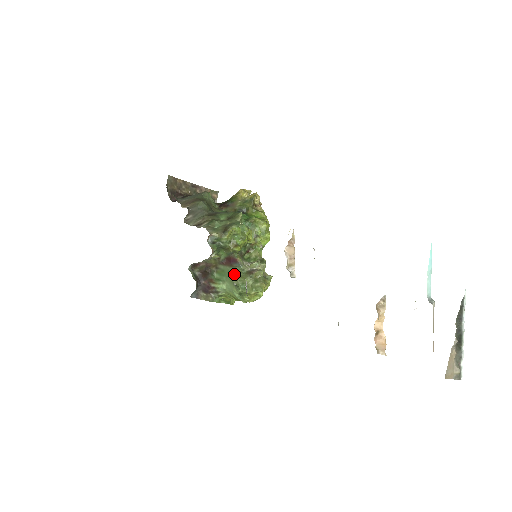
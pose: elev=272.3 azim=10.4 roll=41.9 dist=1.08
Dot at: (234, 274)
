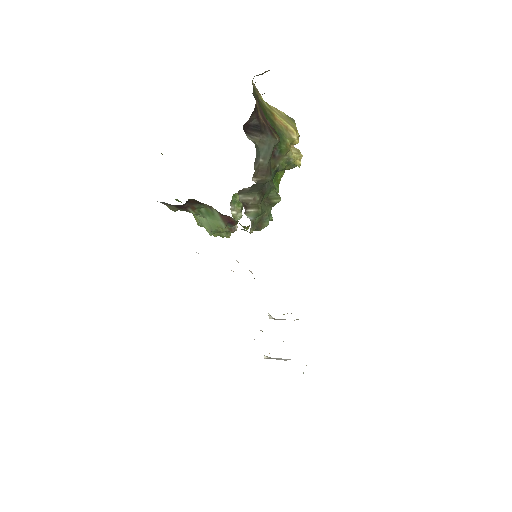
Dot at: (219, 225)
